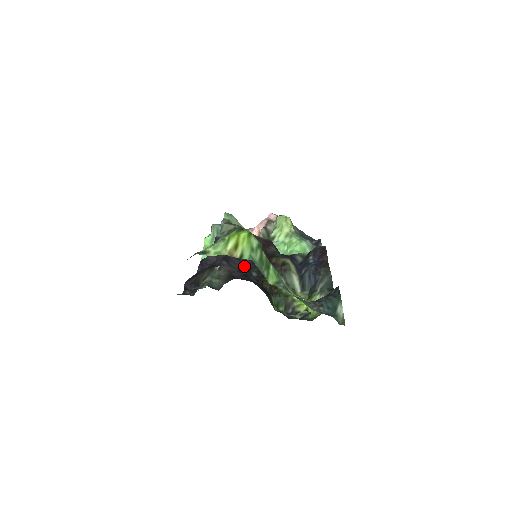
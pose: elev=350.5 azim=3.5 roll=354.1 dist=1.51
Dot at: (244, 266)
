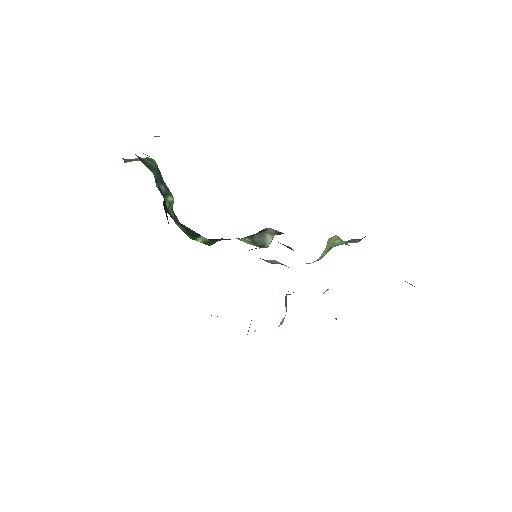
Dot at: occluded
